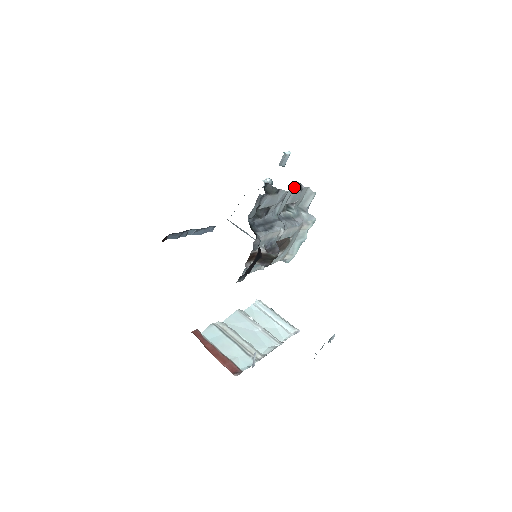
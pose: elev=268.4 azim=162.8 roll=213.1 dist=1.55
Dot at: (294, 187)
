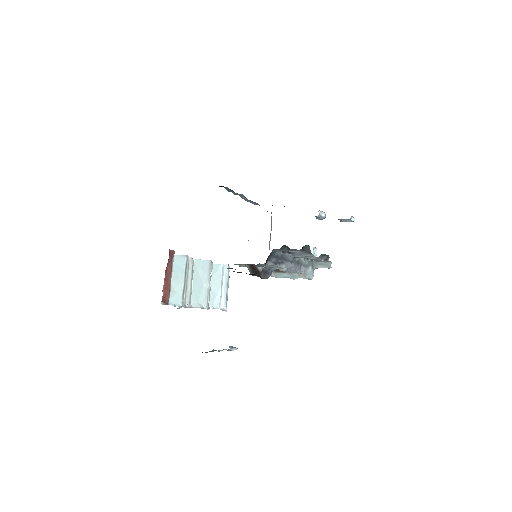
Dot at: (323, 255)
